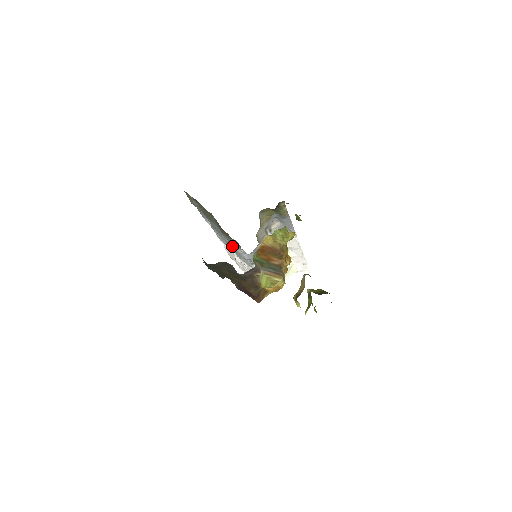
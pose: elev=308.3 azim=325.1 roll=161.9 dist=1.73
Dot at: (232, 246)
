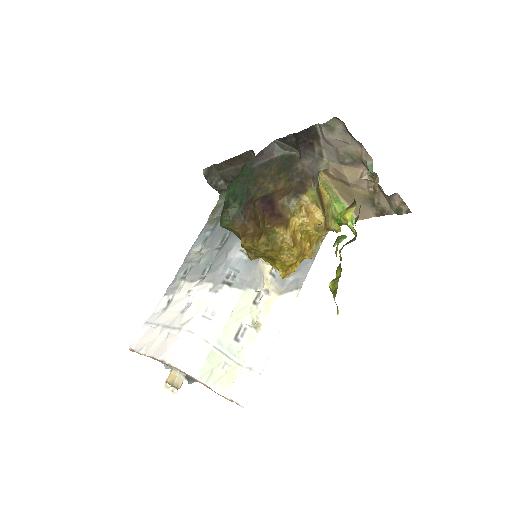
Dot at: (223, 251)
